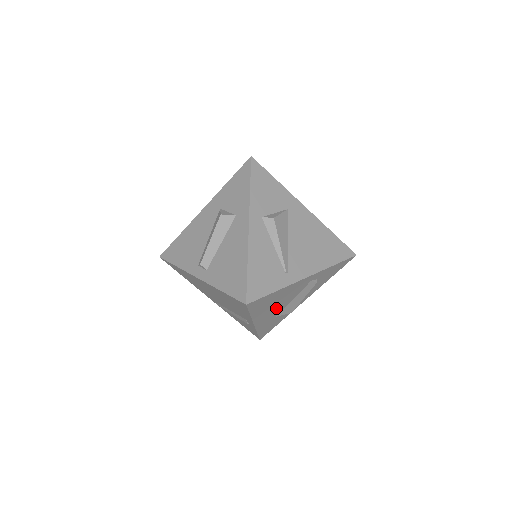
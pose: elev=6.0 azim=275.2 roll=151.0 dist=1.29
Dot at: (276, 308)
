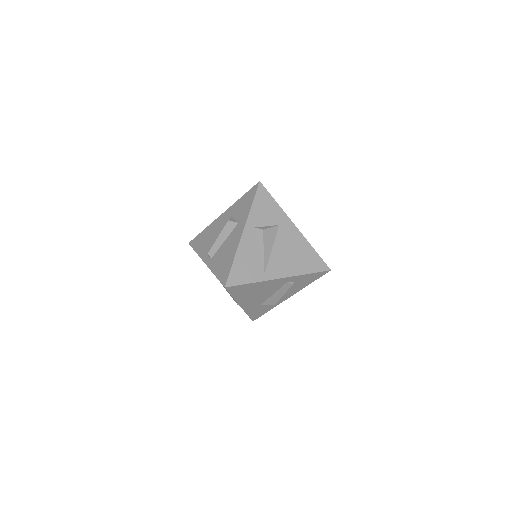
Dot at: (258, 297)
